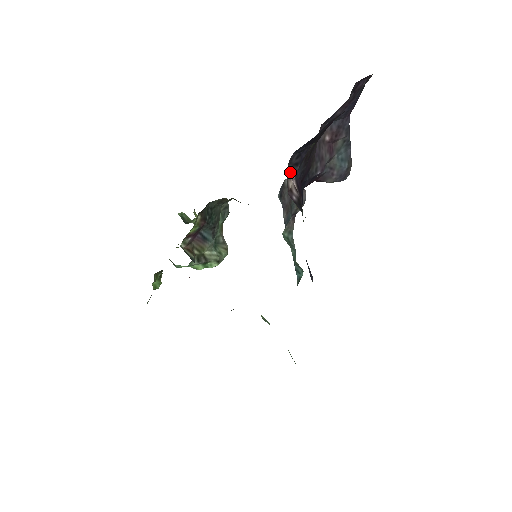
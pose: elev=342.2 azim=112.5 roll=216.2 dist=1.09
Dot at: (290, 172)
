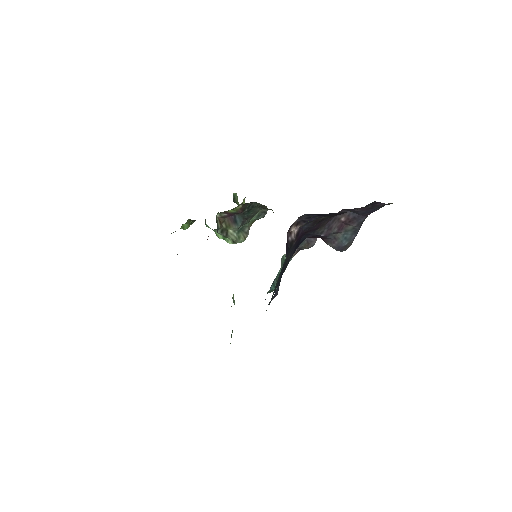
Dot at: (297, 223)
